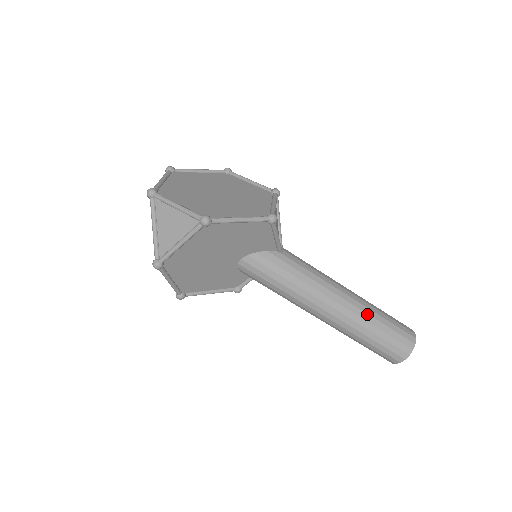
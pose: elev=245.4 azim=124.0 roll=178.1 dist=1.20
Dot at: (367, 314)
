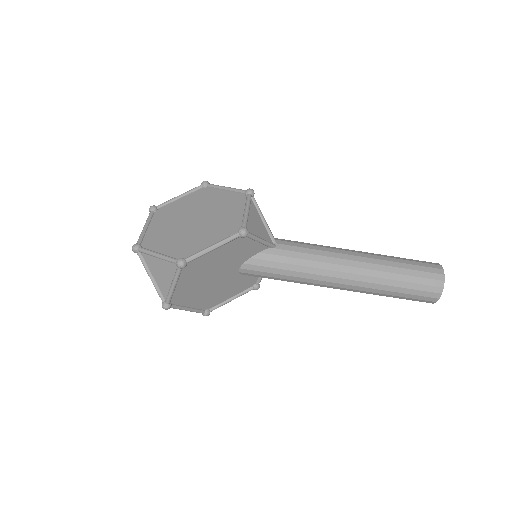
Dot at: (381, 272)
